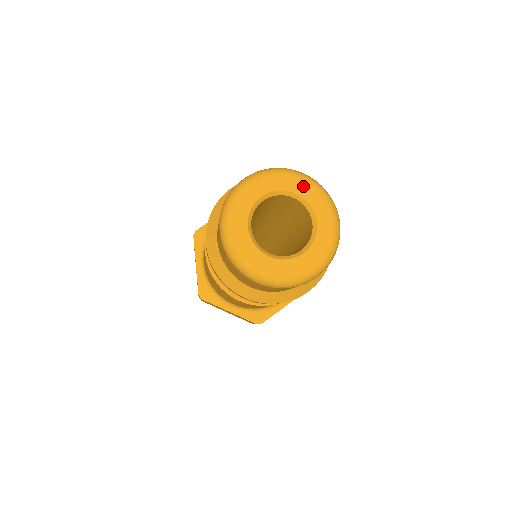
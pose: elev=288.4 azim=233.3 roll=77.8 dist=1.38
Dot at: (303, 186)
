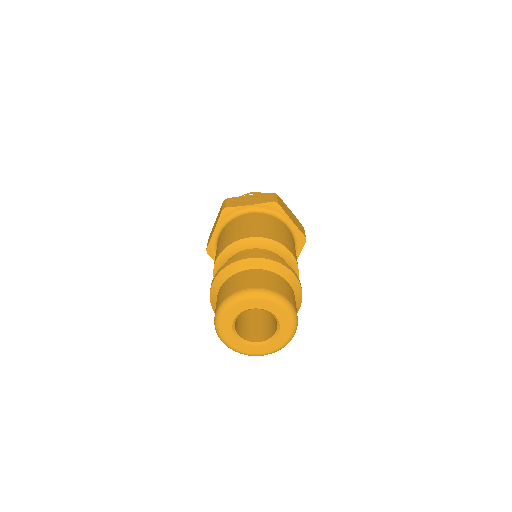
Dot at: (282, 314)
